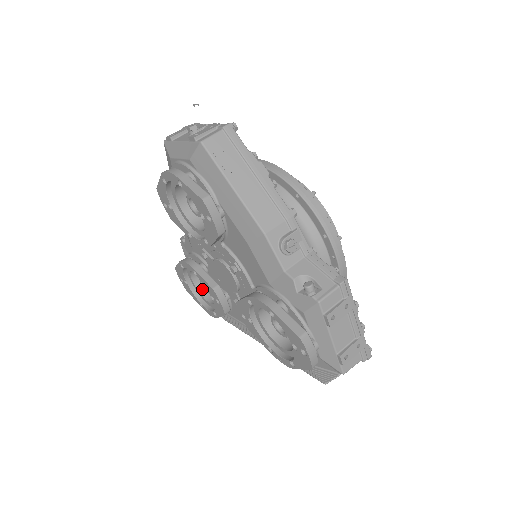
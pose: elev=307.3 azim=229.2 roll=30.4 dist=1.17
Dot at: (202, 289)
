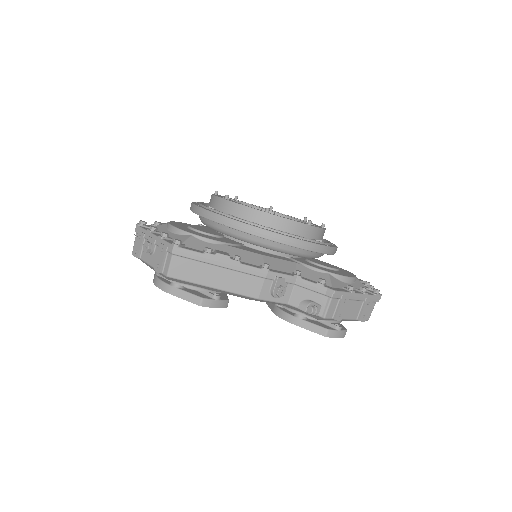
Dot at: occluded
